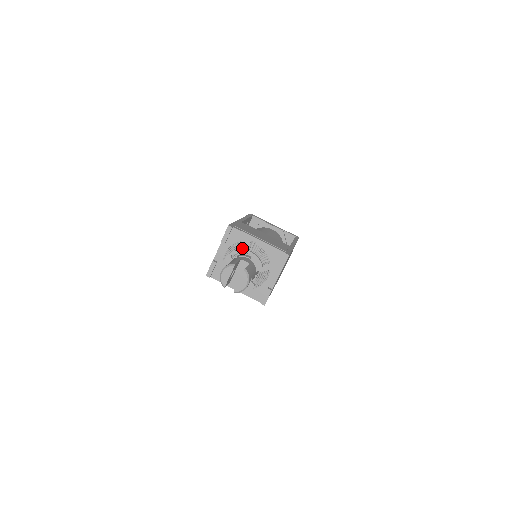
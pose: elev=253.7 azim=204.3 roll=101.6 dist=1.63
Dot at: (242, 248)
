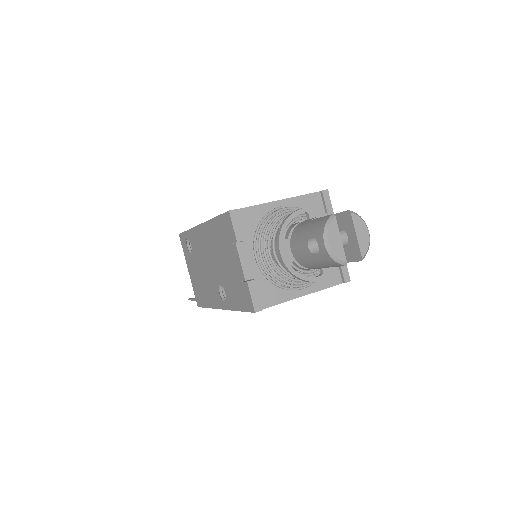
Dot at: (268, 230)
